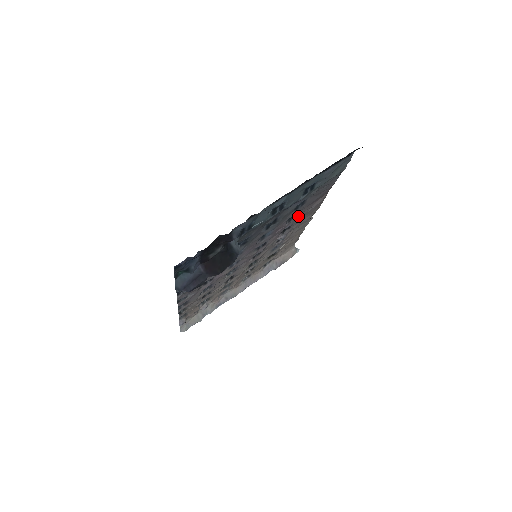
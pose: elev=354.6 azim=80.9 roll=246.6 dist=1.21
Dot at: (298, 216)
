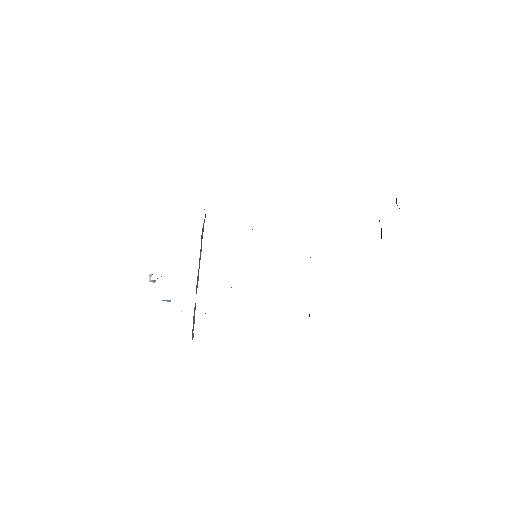
Dot at: occluded
